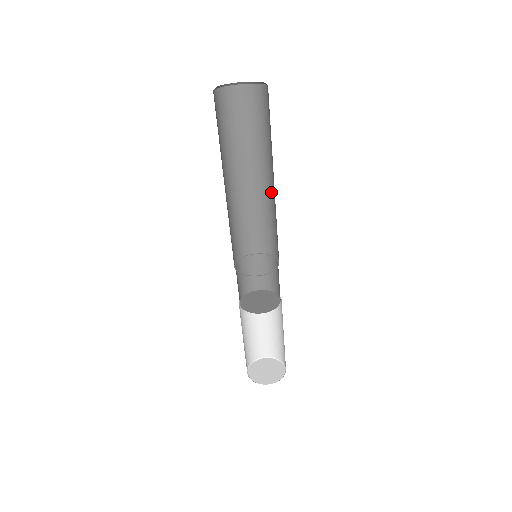
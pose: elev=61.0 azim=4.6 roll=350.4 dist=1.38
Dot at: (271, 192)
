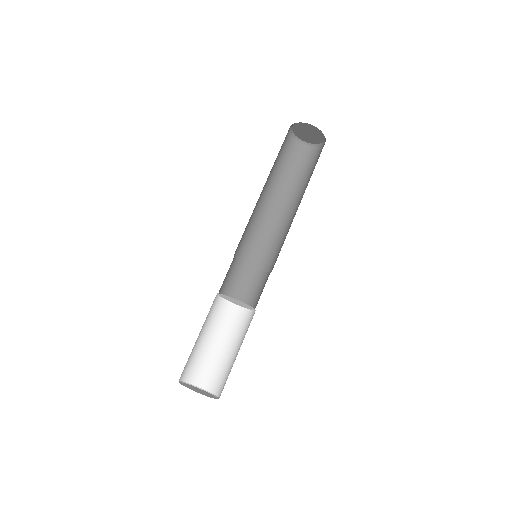
Dot at: occluded
